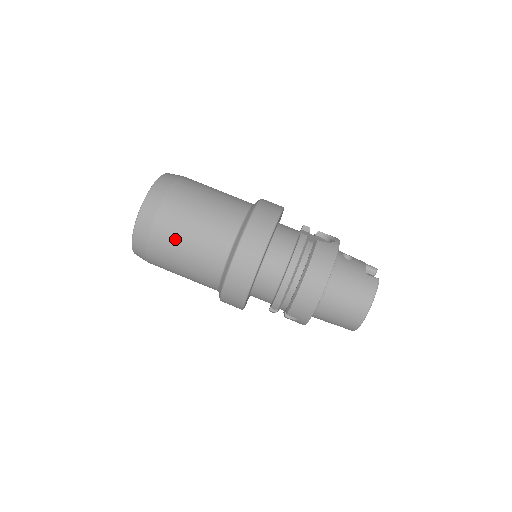
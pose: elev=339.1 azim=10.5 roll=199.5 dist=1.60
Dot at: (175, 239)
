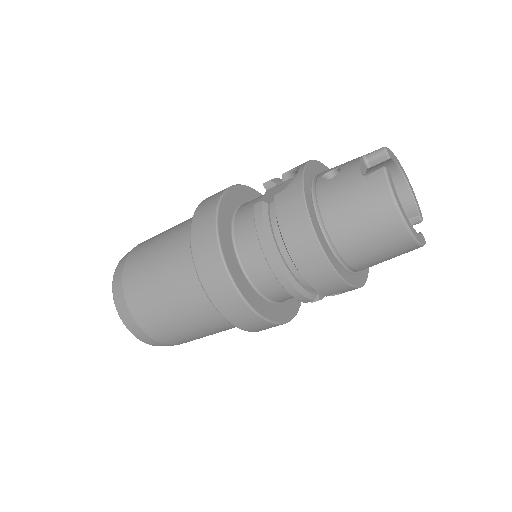
Dot at: (161, 319)
